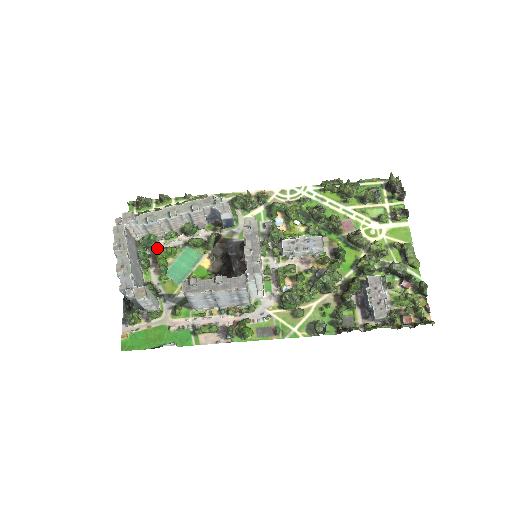
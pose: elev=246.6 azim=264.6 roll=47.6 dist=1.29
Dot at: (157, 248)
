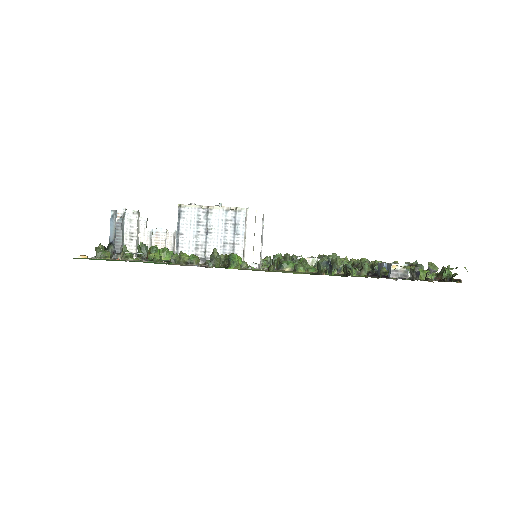
Dot at: occluded
